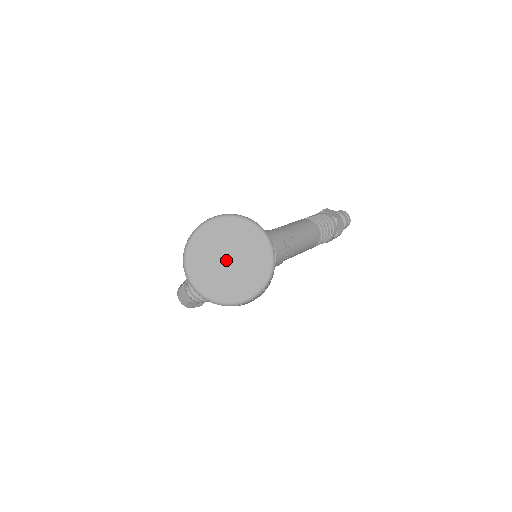
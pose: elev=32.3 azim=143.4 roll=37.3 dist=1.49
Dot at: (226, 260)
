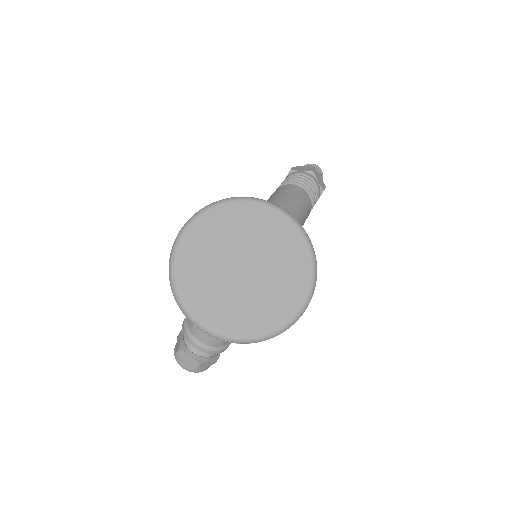
Dot at: (241, 270)
